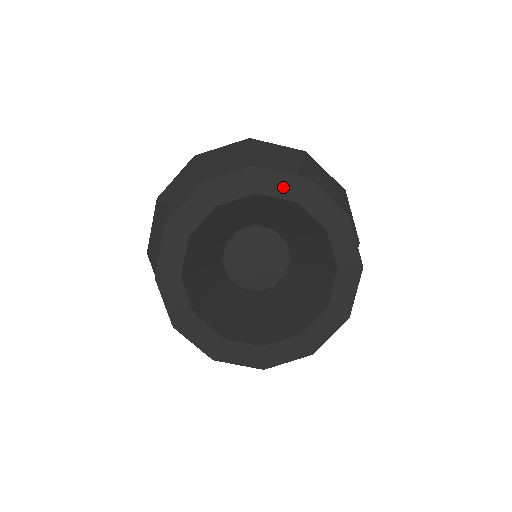
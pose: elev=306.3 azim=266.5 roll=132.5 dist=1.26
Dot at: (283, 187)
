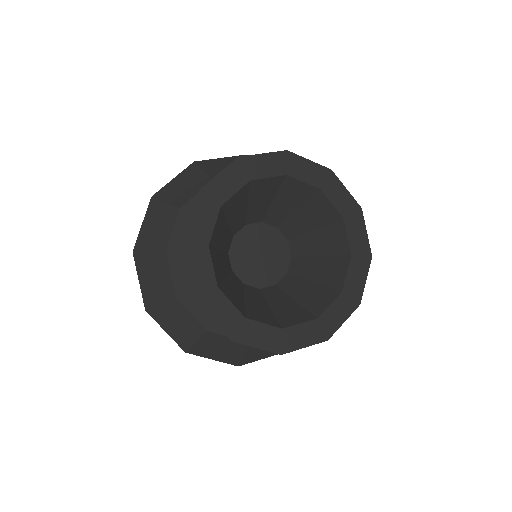
Dot at: (269, 166)
